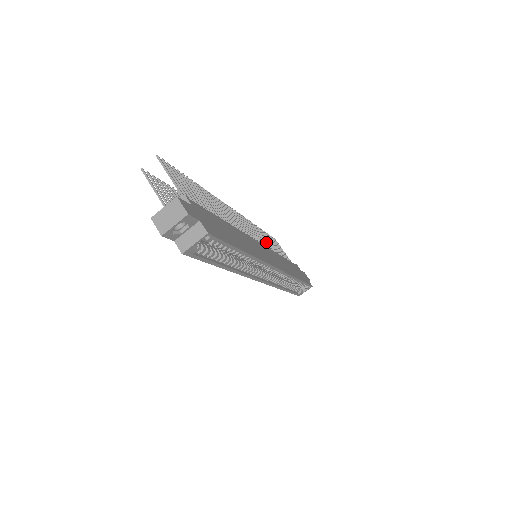
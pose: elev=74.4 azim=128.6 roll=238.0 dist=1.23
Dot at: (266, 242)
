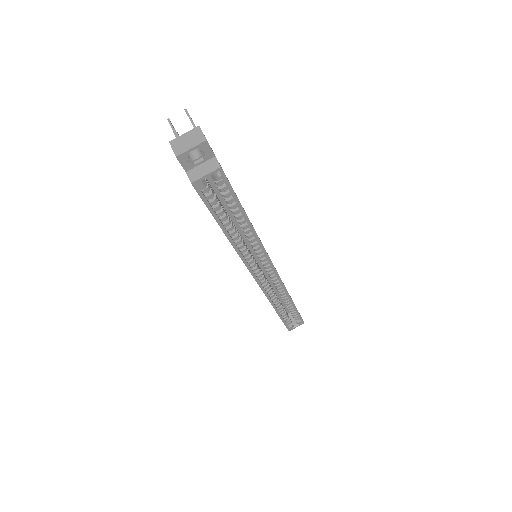
Dot at: occluded
